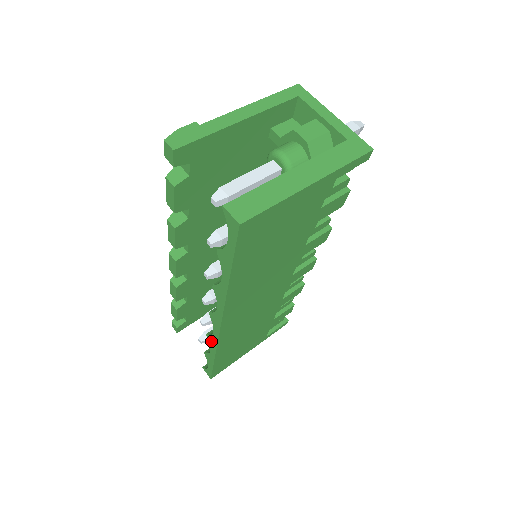
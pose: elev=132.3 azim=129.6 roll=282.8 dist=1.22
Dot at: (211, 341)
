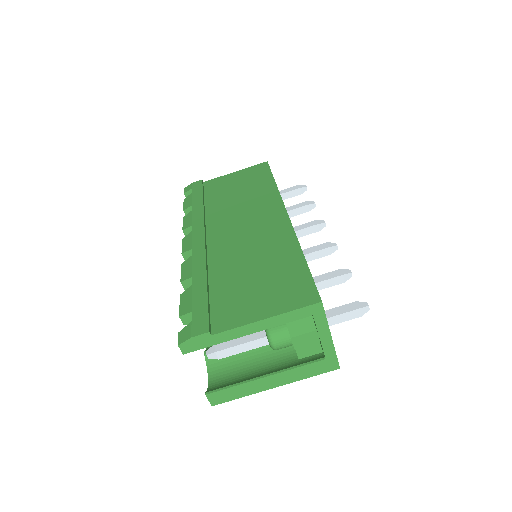
Dot at: occluded
